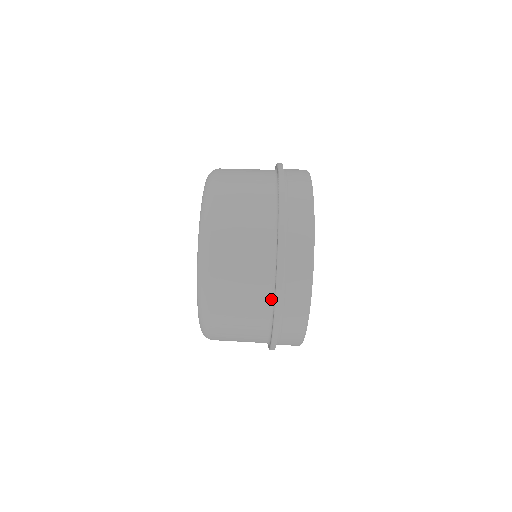
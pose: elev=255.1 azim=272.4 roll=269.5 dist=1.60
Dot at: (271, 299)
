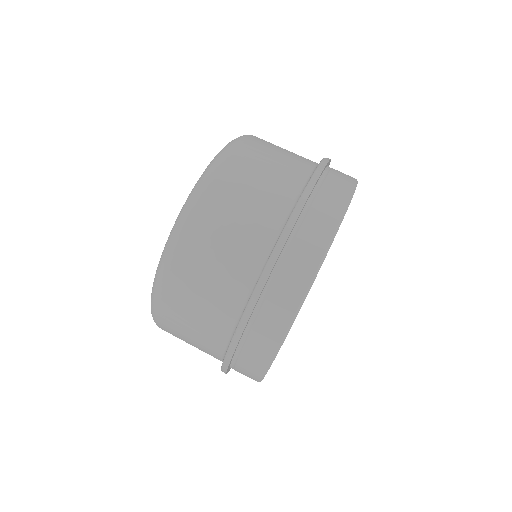
Dot at: (230, 334)
